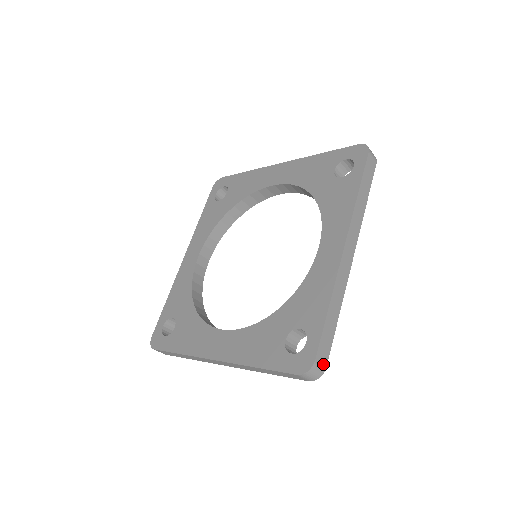
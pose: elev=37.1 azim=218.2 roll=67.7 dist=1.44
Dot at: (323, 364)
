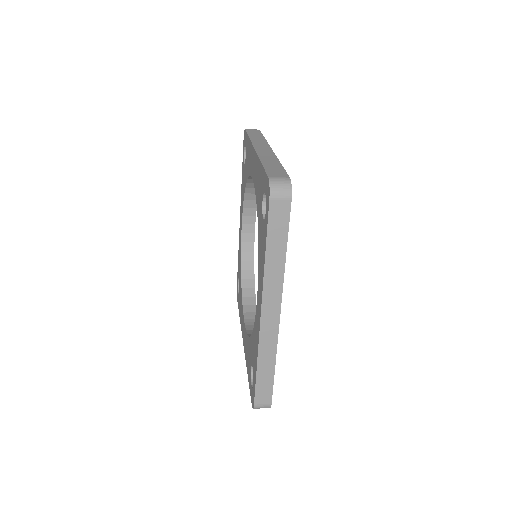
Dot at: (266, 403)
